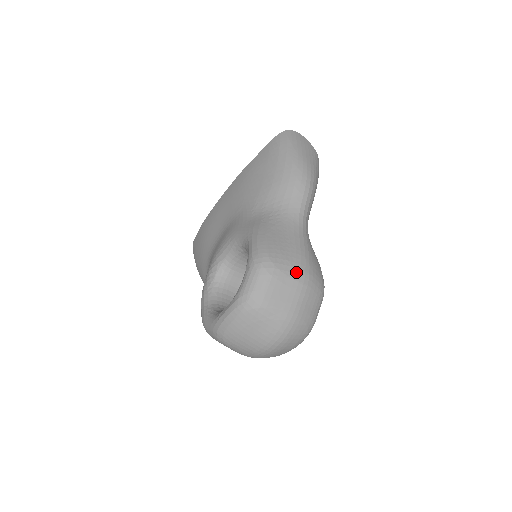
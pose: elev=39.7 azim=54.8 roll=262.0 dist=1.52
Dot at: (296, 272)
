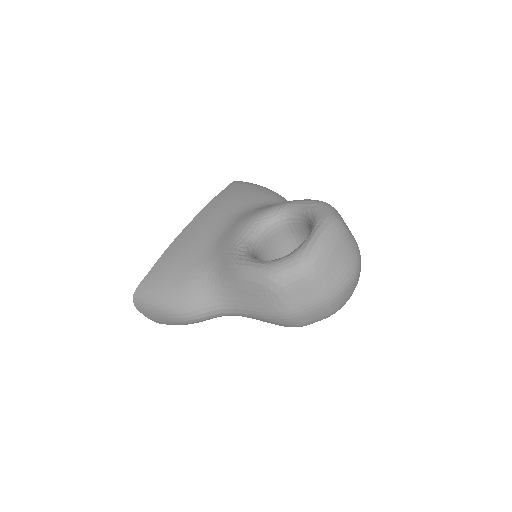
Dot at: occluded
